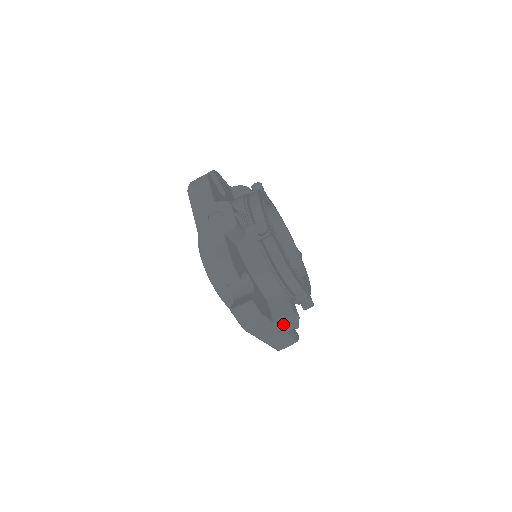
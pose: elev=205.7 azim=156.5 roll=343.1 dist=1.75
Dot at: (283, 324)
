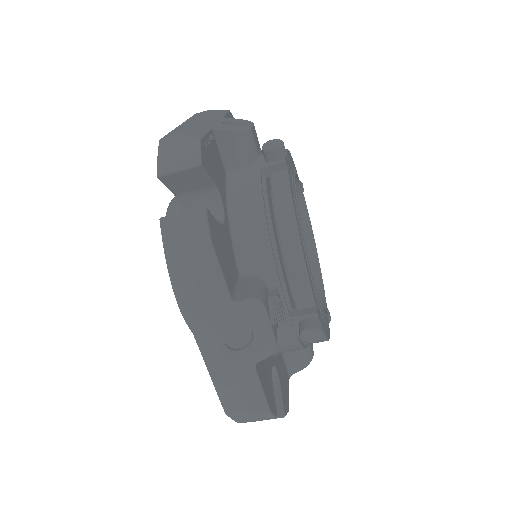
Dot at: occluded
